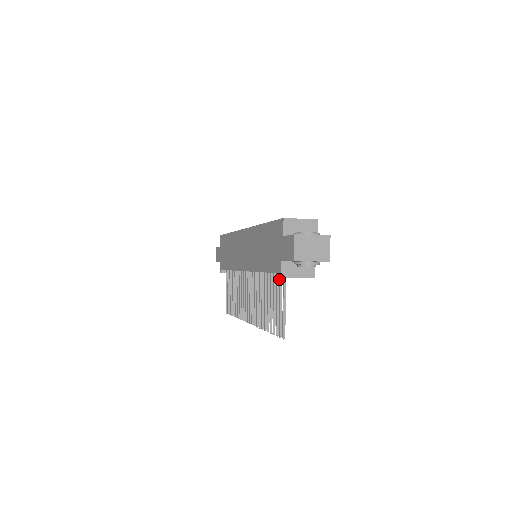
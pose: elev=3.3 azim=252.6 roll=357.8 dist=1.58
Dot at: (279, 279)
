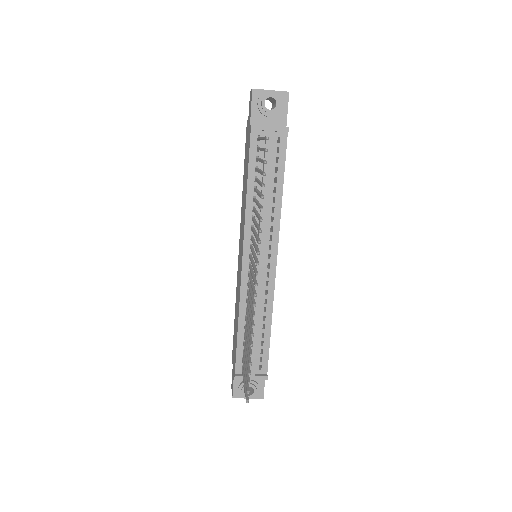
Dot at: occluded
